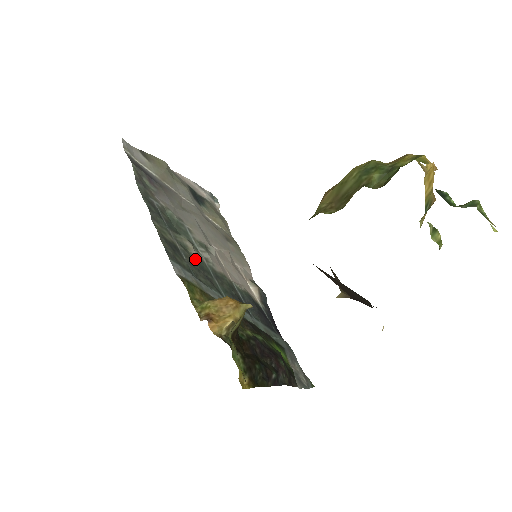
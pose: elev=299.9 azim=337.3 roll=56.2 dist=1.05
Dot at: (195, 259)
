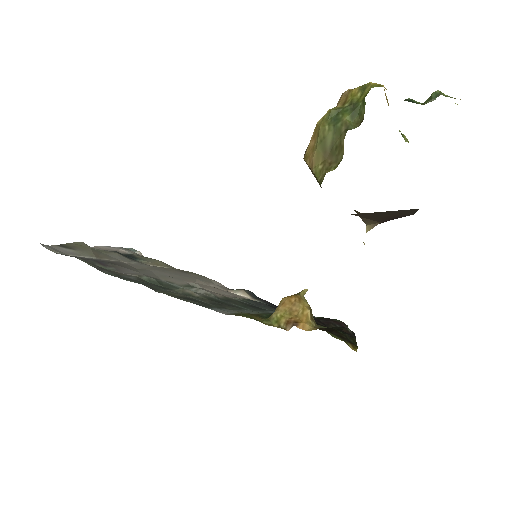
Dot at: (206, 298)
